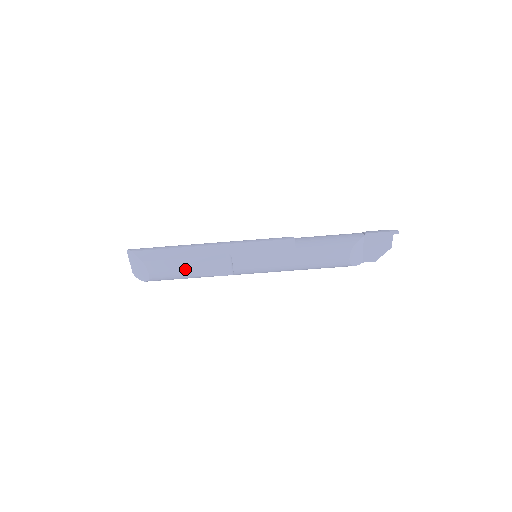
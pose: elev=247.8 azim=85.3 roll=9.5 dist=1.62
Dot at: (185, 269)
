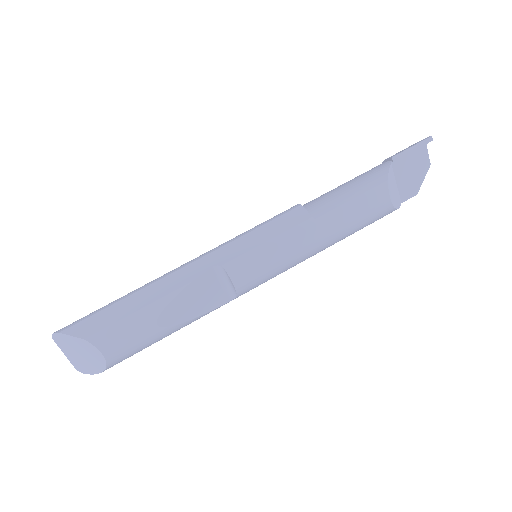
Dot at: (159, 320)
